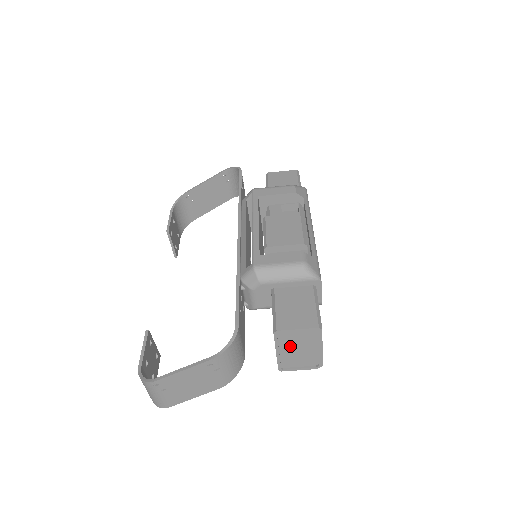
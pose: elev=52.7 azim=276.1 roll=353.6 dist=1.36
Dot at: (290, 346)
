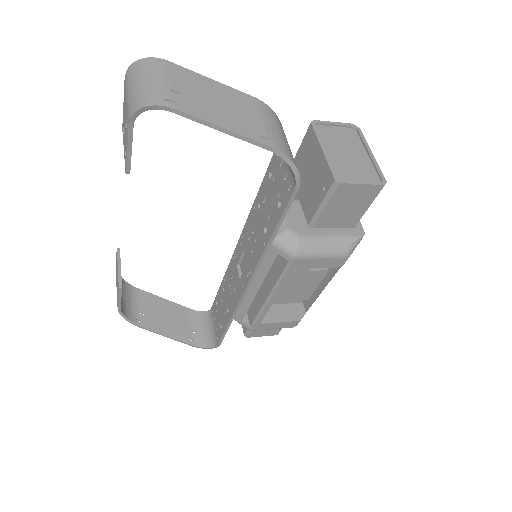
Dot at: occluded
